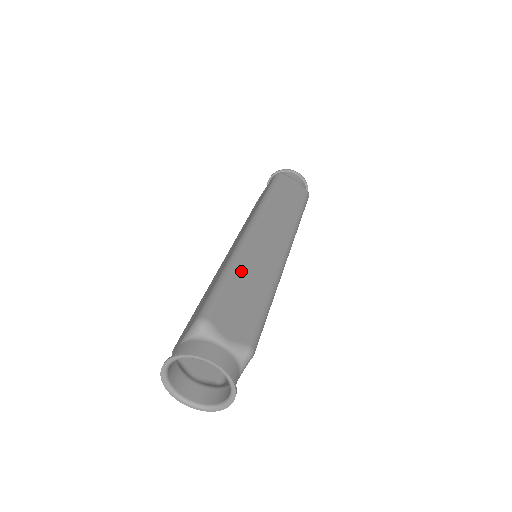
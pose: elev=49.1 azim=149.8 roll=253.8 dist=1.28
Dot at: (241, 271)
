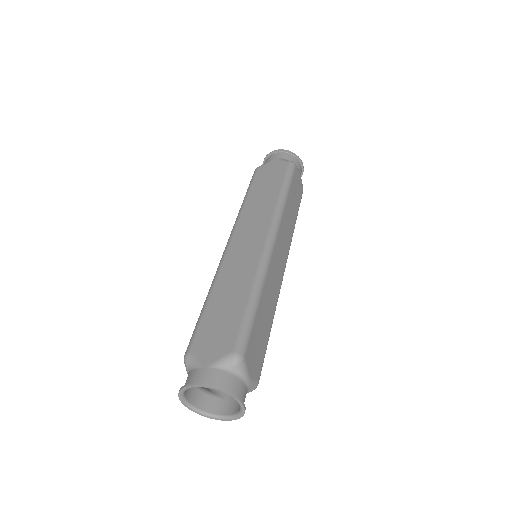
Dot at: (264, 298)
